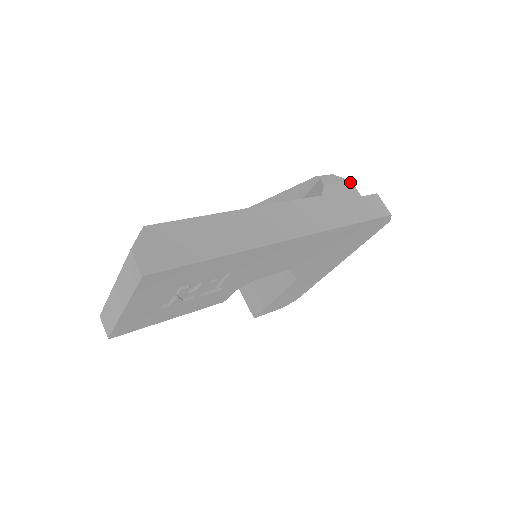
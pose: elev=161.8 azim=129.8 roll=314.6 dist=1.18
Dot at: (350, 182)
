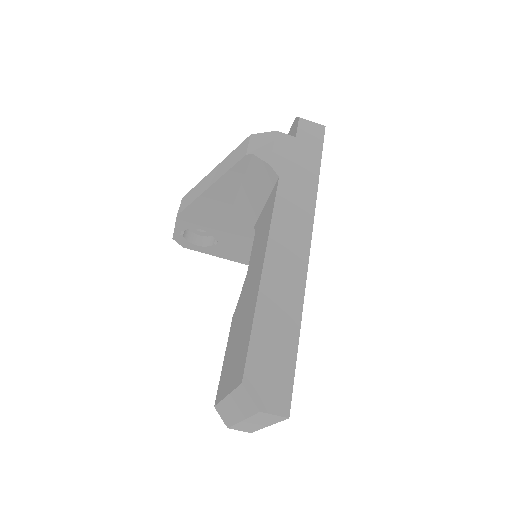
Dot at: (277, 133)
